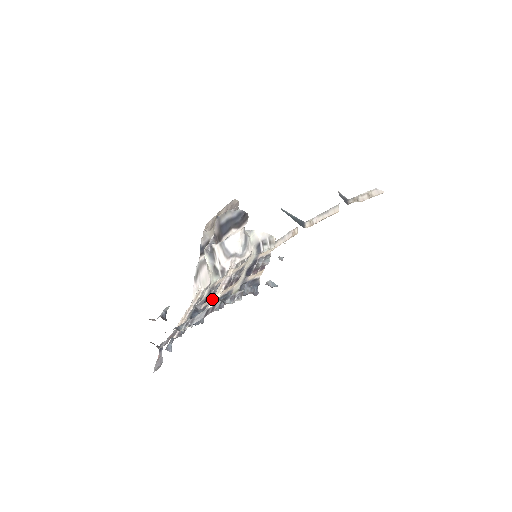
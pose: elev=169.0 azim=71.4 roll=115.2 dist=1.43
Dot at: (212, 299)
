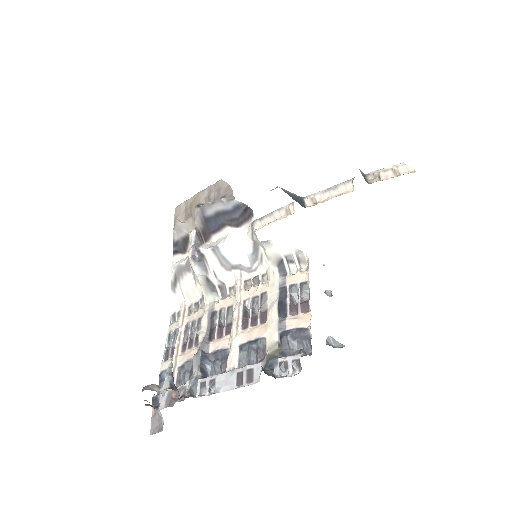
Dot at: (232, 347)
